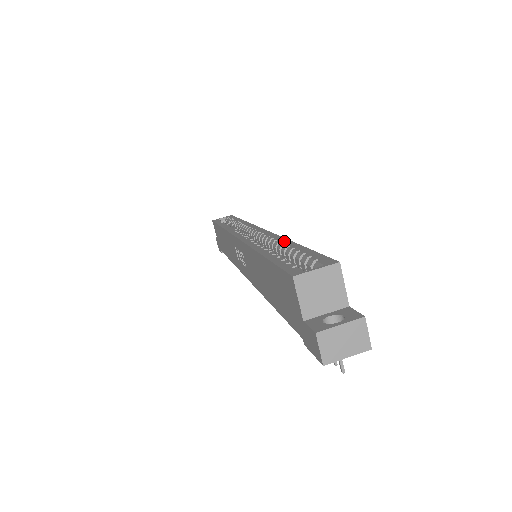
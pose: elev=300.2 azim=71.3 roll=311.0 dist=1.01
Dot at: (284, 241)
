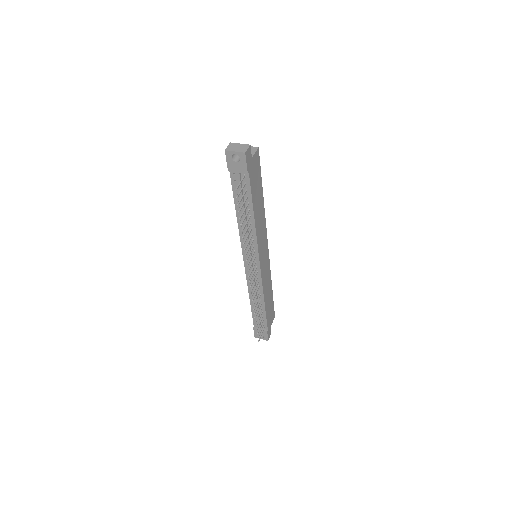
Dot at: occluded
